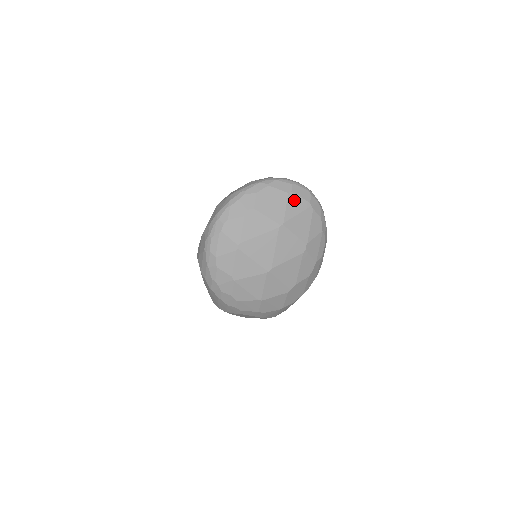
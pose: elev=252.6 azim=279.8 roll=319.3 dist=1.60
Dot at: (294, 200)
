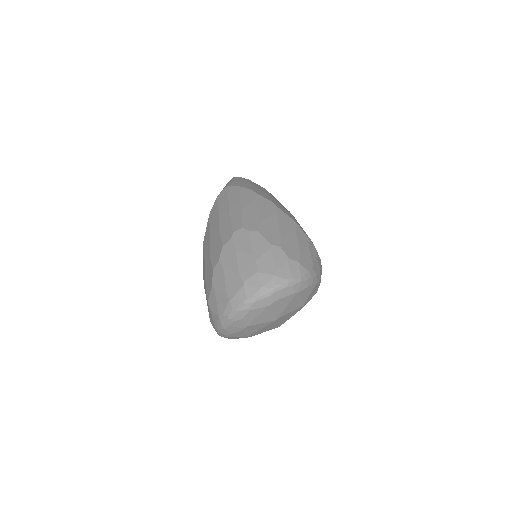
Dot at: (279, 303)
